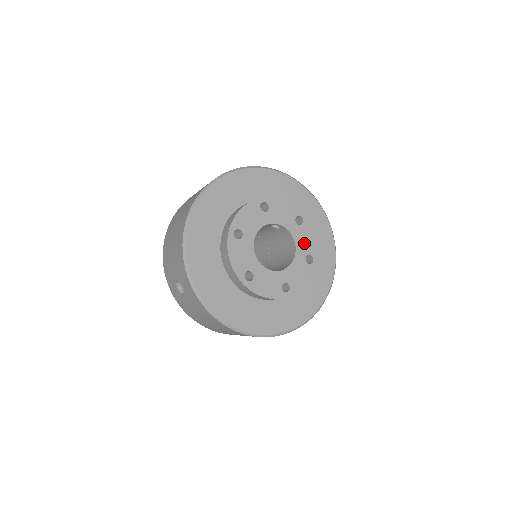
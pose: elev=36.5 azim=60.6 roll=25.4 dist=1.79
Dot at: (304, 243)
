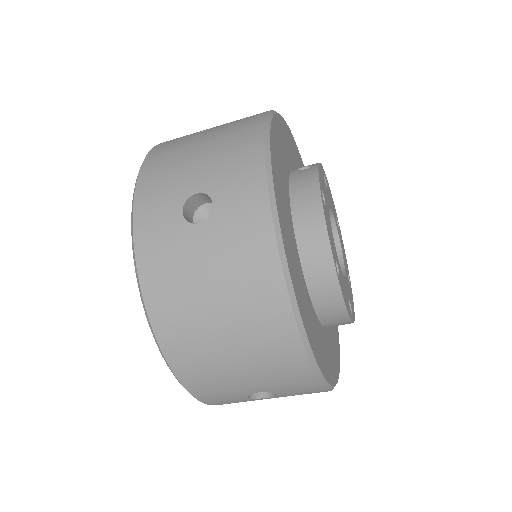
Dot at: (333, 207)
